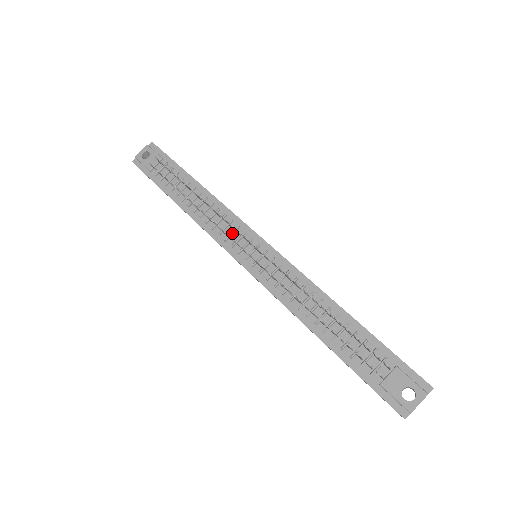
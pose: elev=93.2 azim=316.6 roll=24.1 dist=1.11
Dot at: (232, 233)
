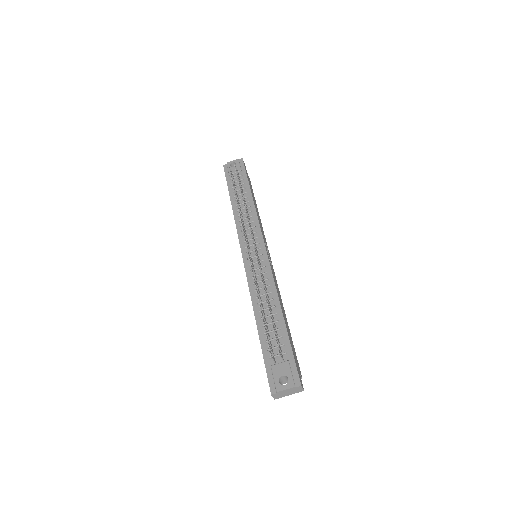
Dot at: (250, 234)
